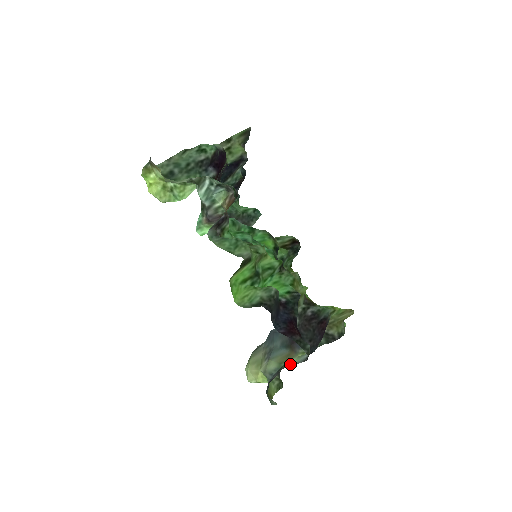
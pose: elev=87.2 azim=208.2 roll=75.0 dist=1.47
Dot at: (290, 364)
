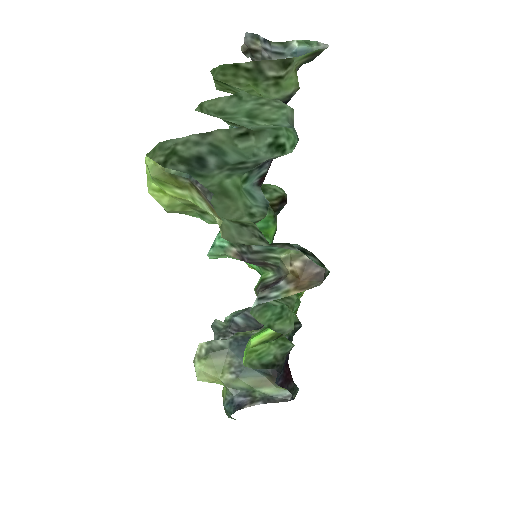
Dot at: (266, 393)
